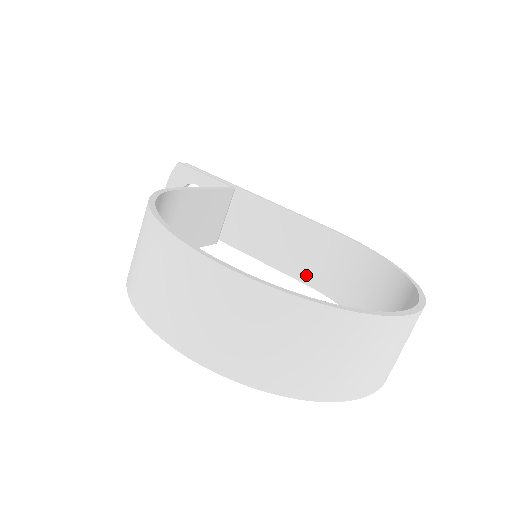
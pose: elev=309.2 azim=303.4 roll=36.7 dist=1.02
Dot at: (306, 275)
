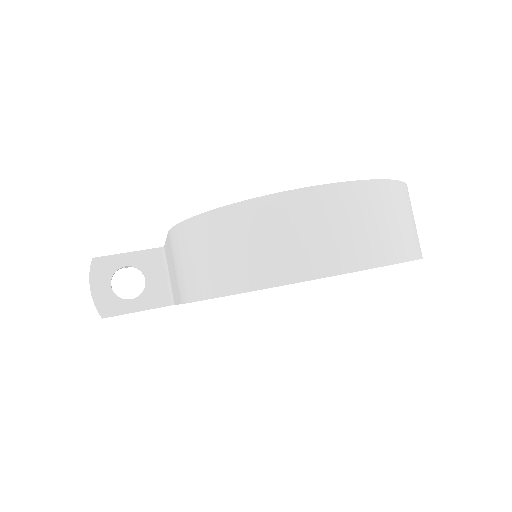
Dot at: occluded
